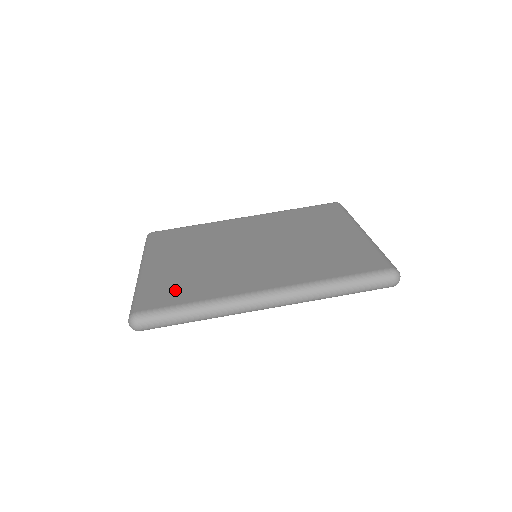
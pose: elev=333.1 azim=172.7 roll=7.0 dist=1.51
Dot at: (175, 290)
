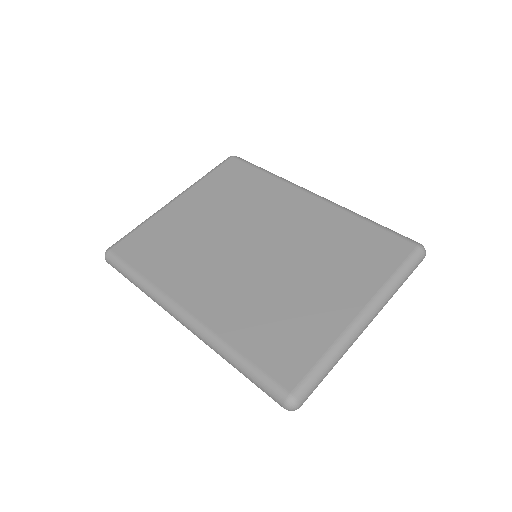
Dot at: (150, 249)
